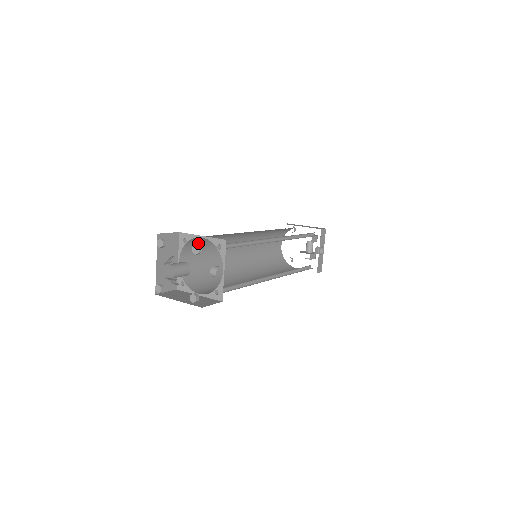
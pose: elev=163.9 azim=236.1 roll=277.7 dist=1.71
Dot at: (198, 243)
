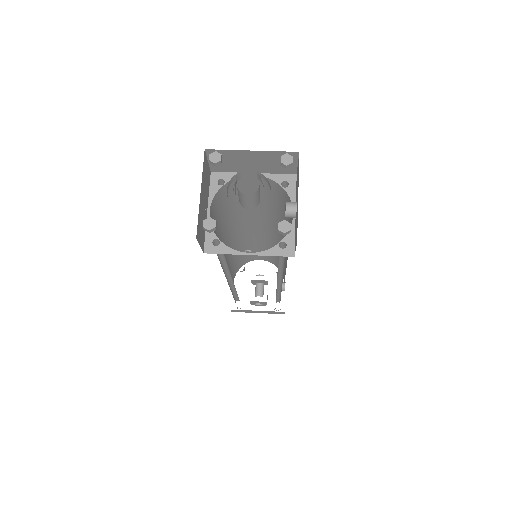
Dot at: (223, 200)
